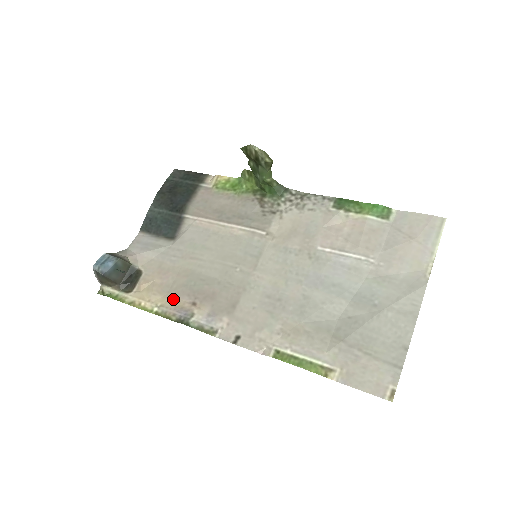
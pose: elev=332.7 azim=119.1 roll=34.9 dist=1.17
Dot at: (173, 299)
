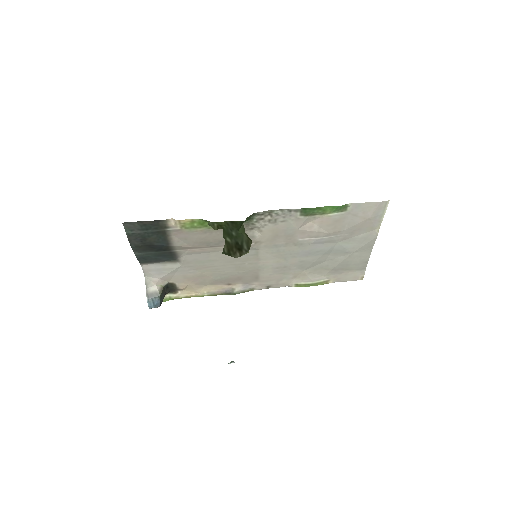
Dot at: (212, 287)
